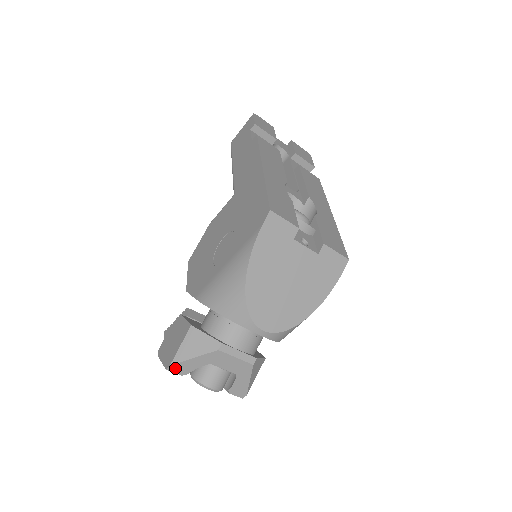
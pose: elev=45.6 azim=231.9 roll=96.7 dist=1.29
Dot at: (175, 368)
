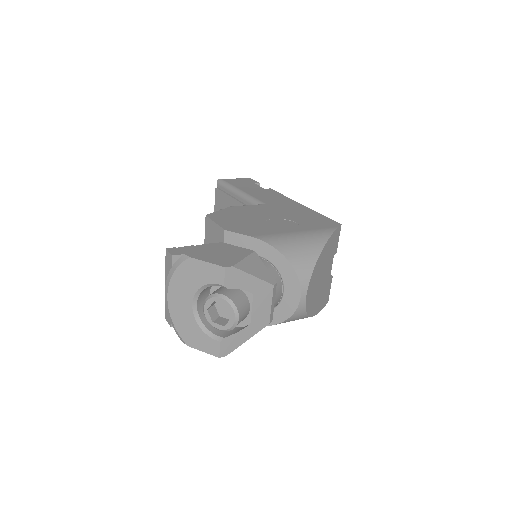
Dot at: (231, 273)
